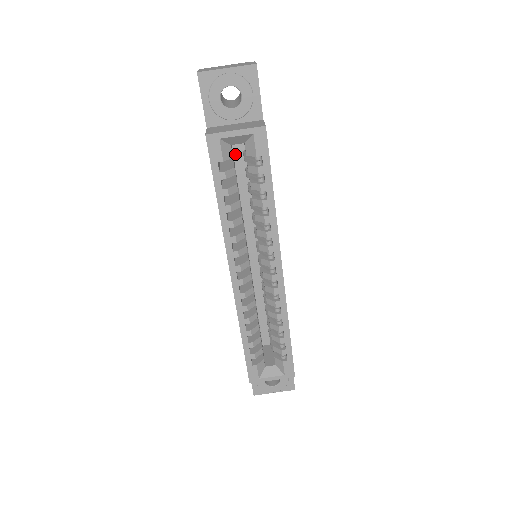
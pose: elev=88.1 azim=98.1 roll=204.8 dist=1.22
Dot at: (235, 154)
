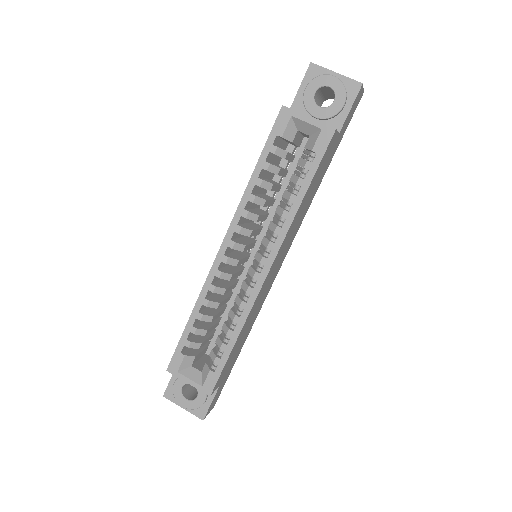
Dot at: (298, 154)
